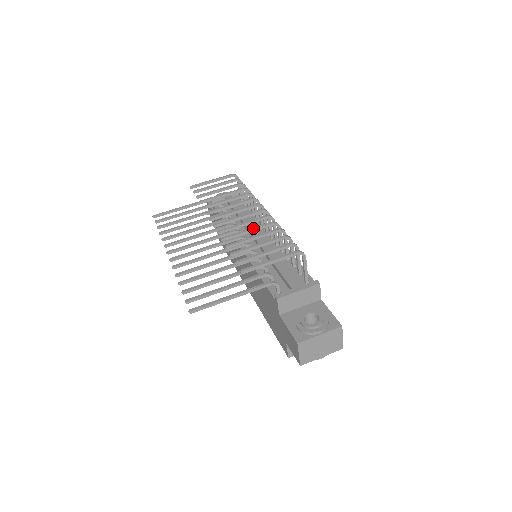
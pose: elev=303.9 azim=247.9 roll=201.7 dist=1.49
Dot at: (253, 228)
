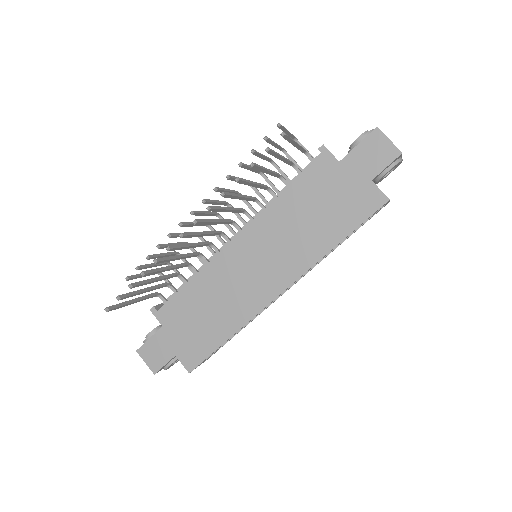
Dot at: occluded
